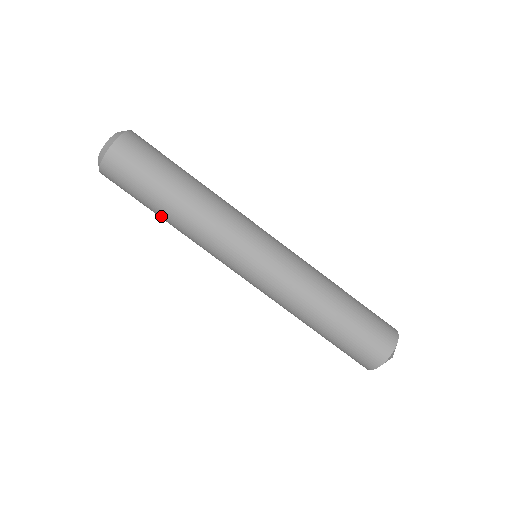
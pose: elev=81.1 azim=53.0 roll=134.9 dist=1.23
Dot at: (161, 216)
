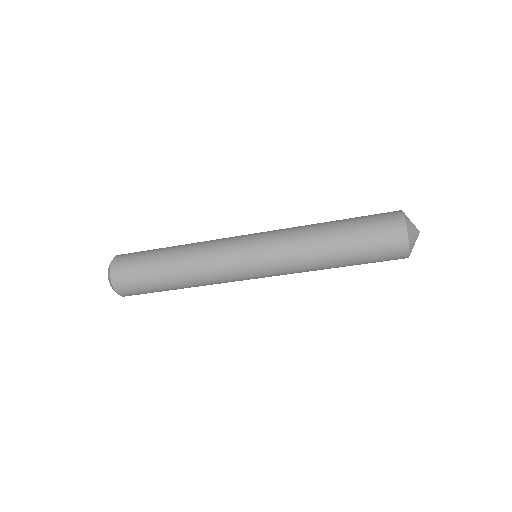
Dot at: occluded
